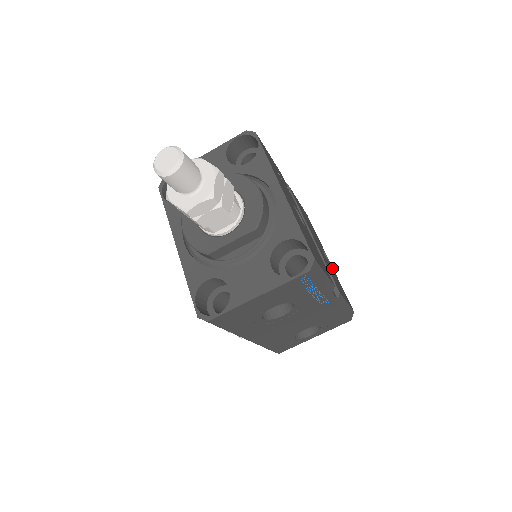
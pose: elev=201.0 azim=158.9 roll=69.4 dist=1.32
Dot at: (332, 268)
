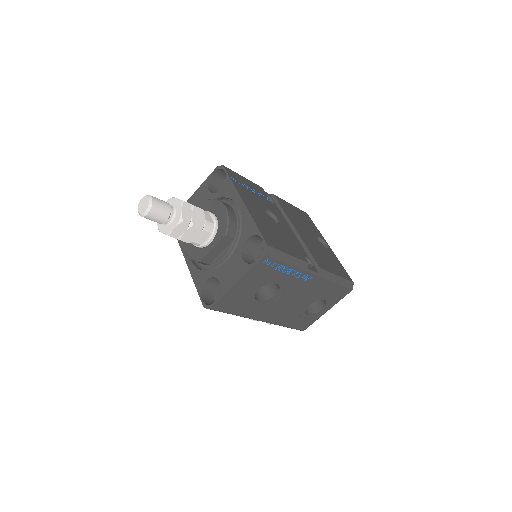
Dot at: (329, 251)
